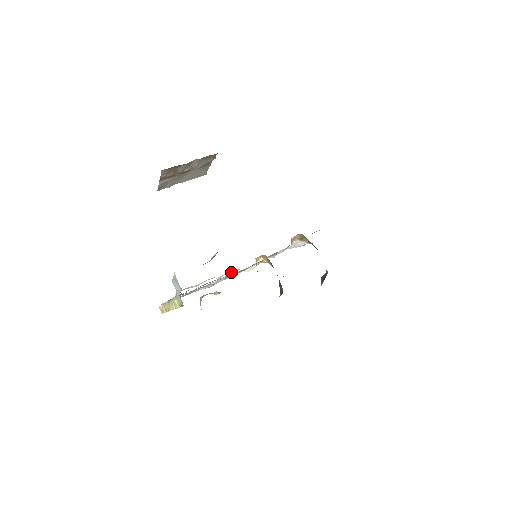
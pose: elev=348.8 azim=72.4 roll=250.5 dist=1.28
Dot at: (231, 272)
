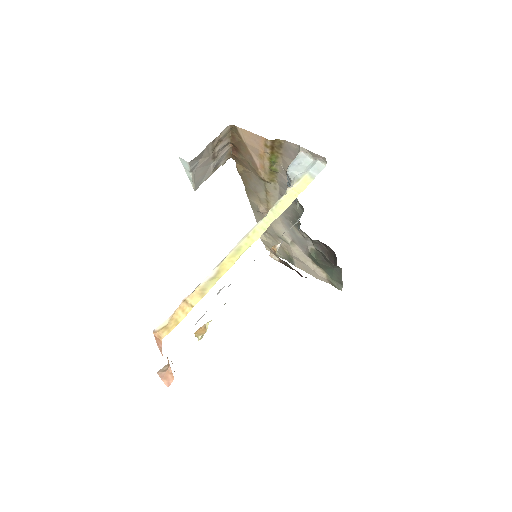
Dot at: occluded
